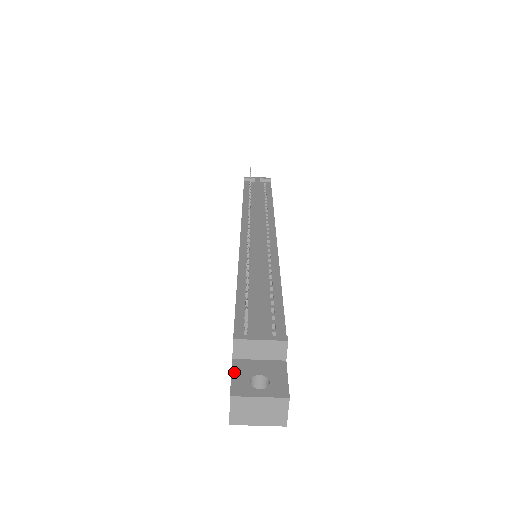
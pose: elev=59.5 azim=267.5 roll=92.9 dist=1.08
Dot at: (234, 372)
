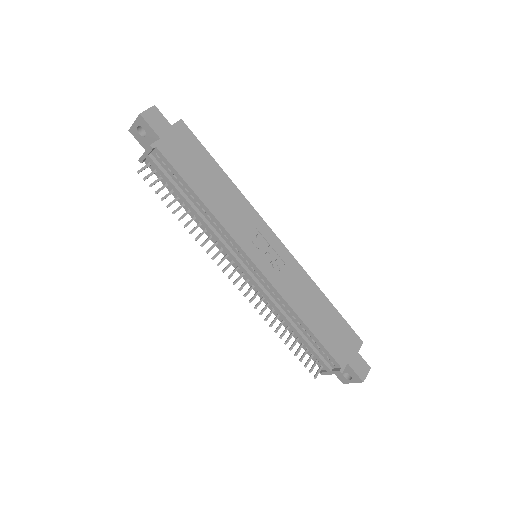
Dot at: occluded
